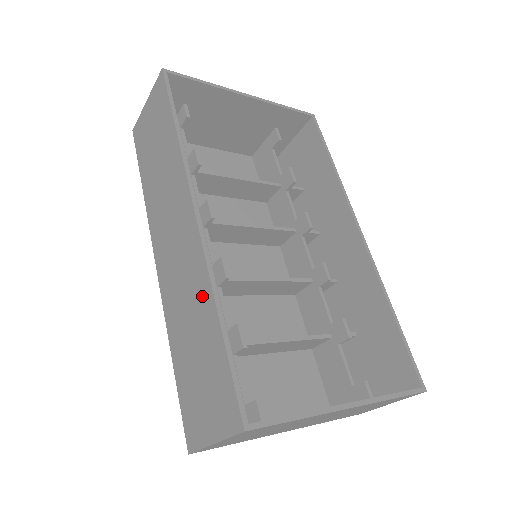
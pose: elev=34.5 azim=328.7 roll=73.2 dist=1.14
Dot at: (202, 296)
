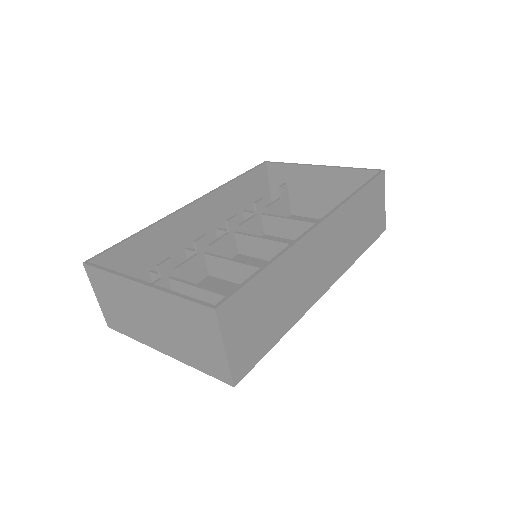
Dot at: (157, 234)
